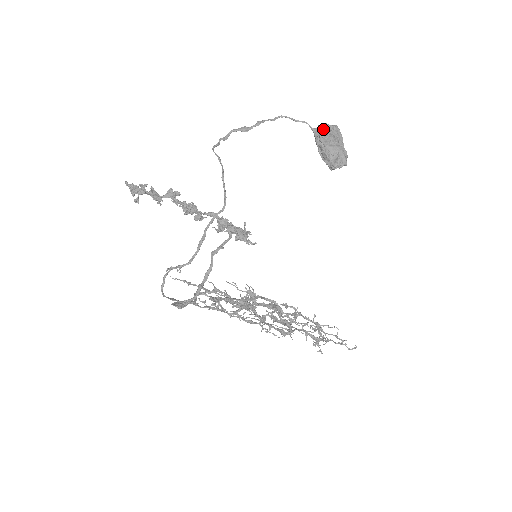
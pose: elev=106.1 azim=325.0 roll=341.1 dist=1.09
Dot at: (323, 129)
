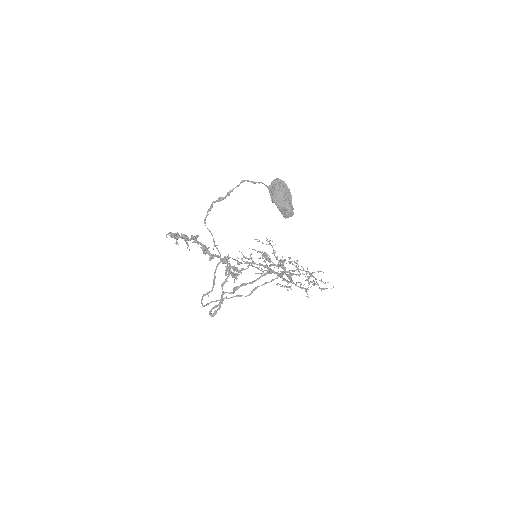
Dot at: (274, 187)
